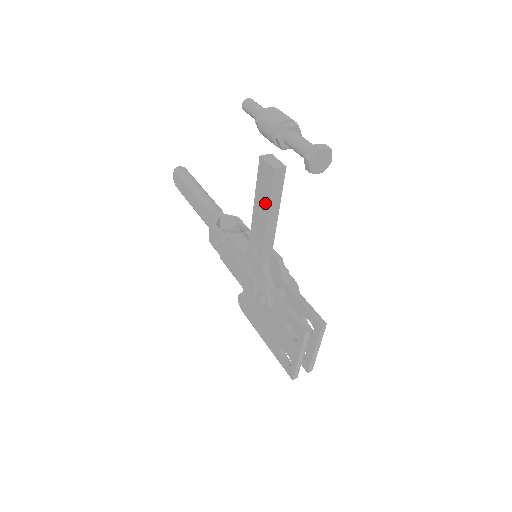
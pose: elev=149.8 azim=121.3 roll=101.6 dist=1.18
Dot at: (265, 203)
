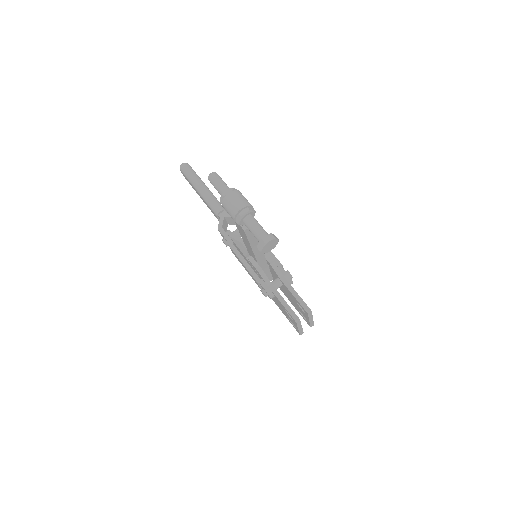
Dot at: (247, 242)
